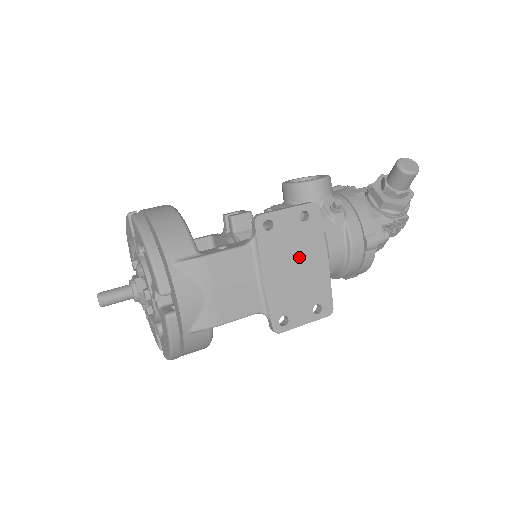
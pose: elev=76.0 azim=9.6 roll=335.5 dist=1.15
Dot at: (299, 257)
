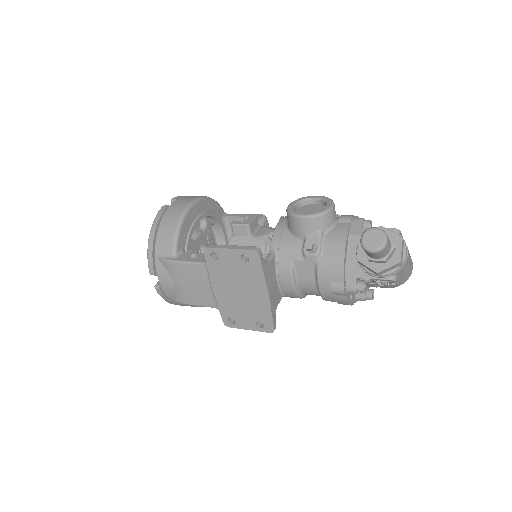
Dot at: (242, 285)
